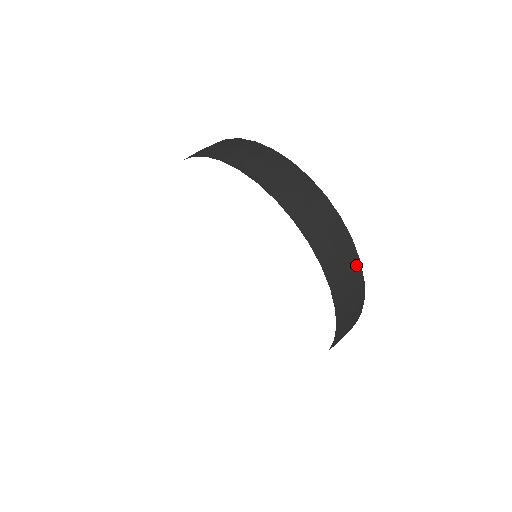
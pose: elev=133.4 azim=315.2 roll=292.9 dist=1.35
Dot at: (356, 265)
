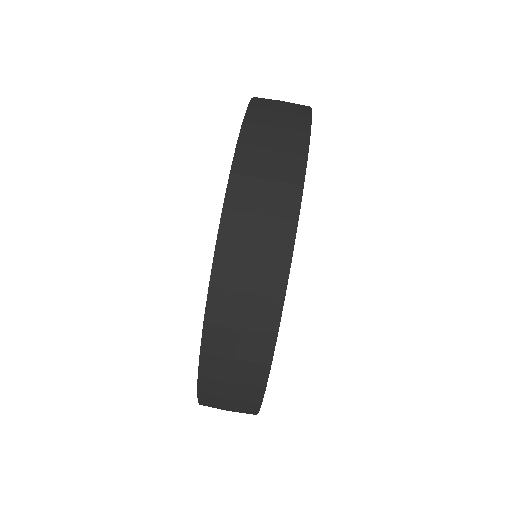
Dot at: (256, 386)
